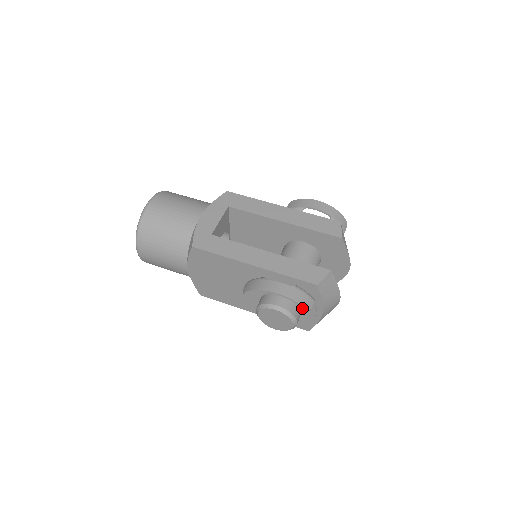
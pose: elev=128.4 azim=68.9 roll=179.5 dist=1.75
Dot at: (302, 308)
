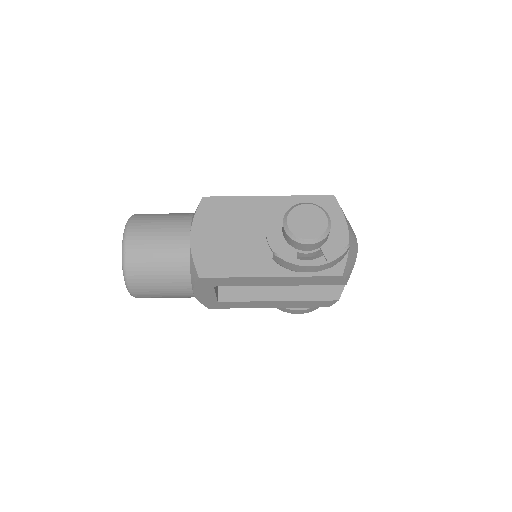
Dot at: occluded
